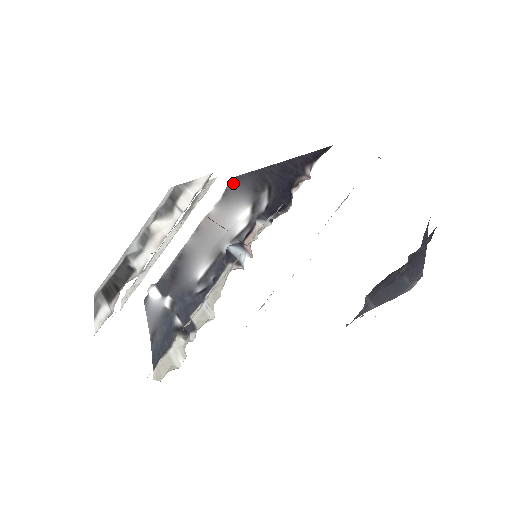
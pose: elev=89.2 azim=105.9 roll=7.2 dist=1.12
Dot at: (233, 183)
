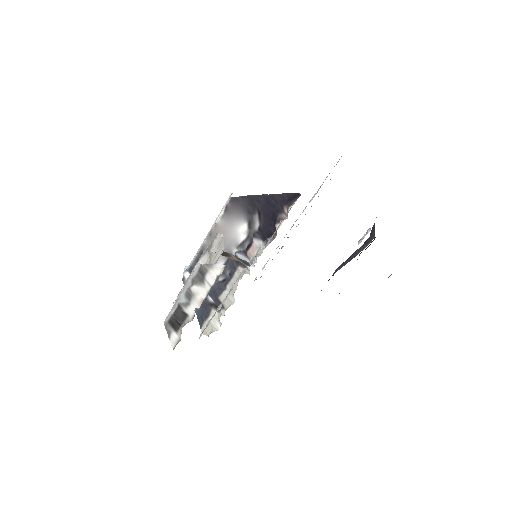
Dot at: (231, 203)
